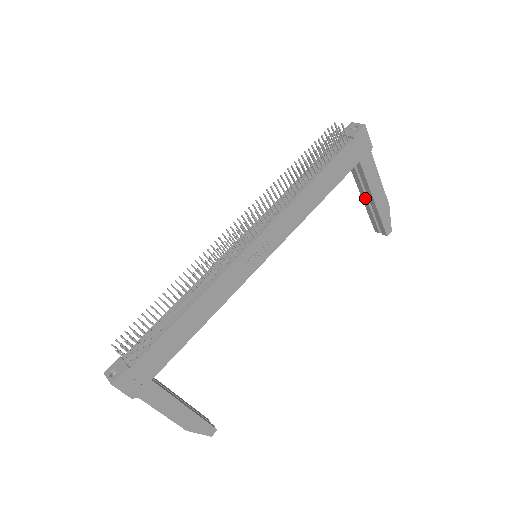
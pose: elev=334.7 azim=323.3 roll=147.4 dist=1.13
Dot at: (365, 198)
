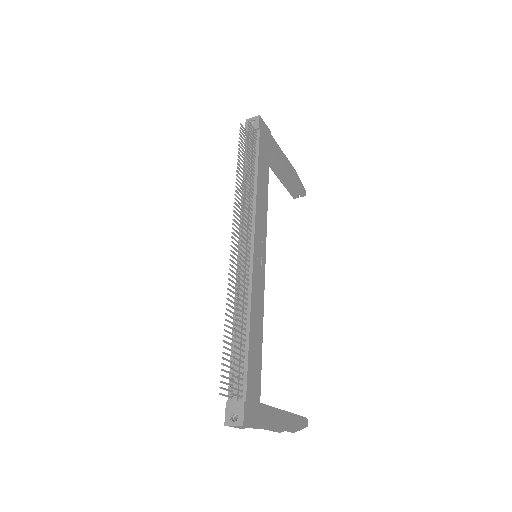
Dot at: (280, 175)
